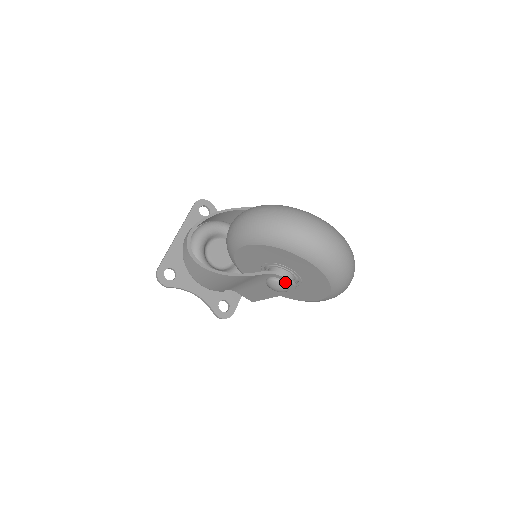
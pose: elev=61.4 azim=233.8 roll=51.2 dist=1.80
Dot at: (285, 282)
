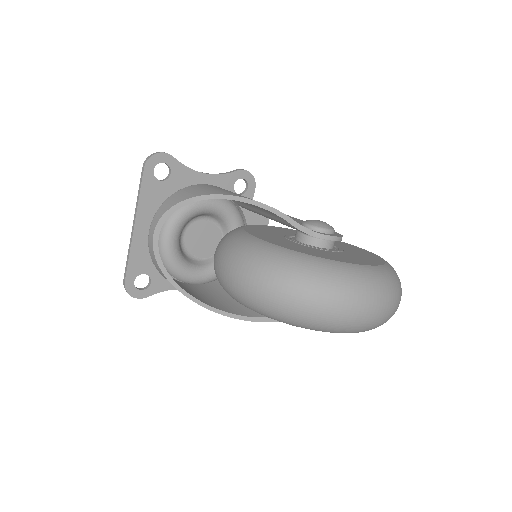
Dot at: occluded
